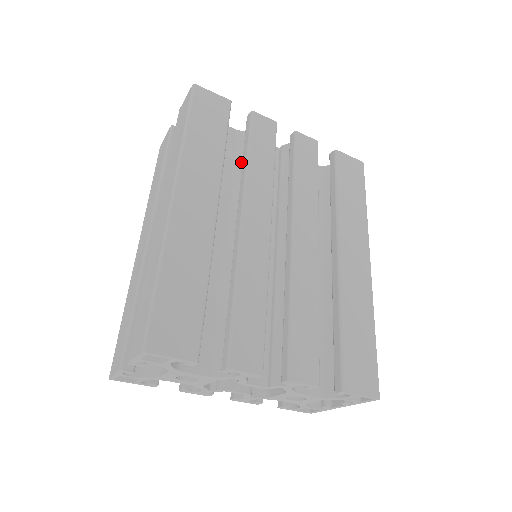
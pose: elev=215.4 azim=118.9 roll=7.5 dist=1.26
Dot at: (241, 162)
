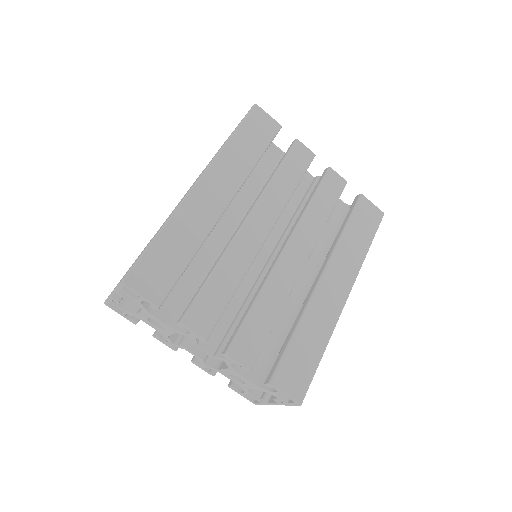
Dot at: occluded
